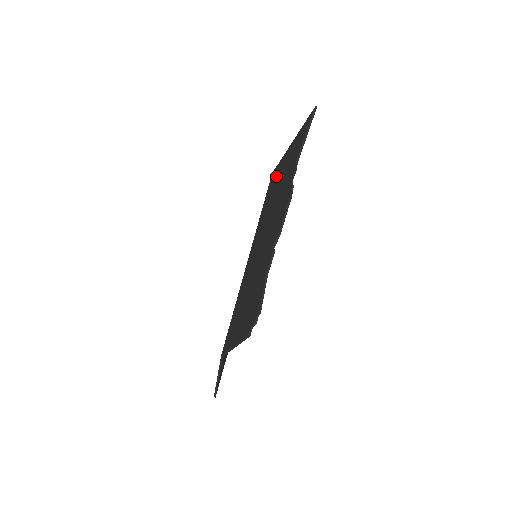
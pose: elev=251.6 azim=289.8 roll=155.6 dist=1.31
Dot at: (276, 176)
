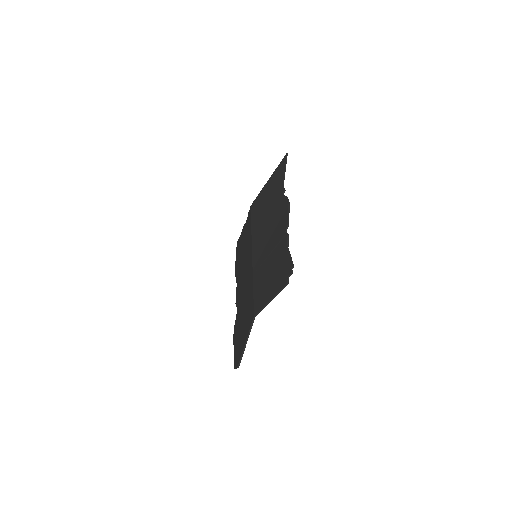
Dot at: (259, 203)
